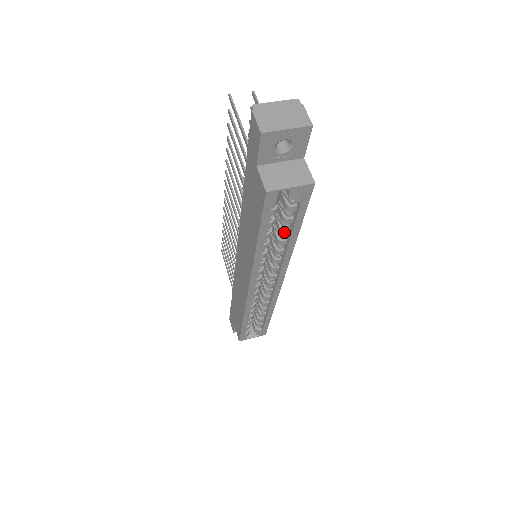
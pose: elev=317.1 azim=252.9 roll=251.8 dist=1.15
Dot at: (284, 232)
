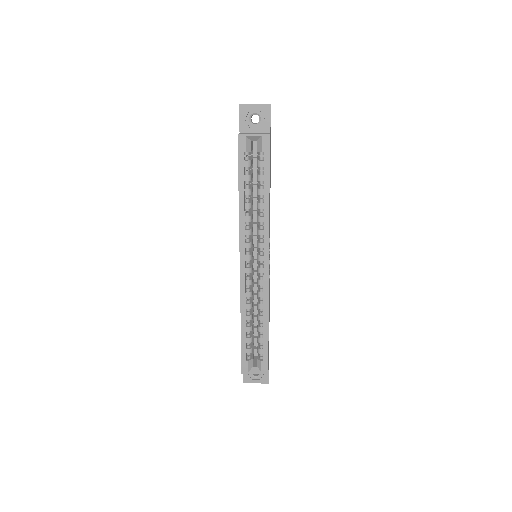
Dot at: (260, 191)
